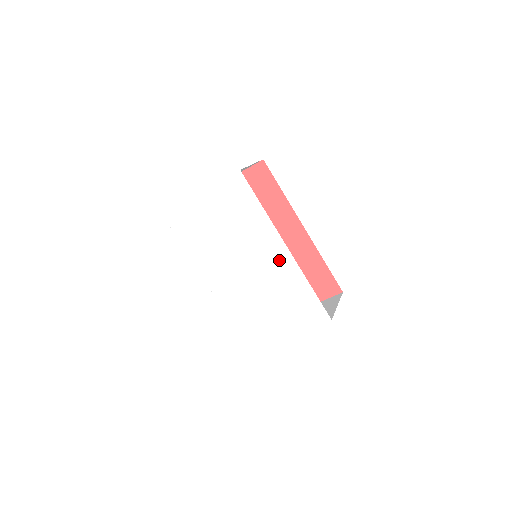
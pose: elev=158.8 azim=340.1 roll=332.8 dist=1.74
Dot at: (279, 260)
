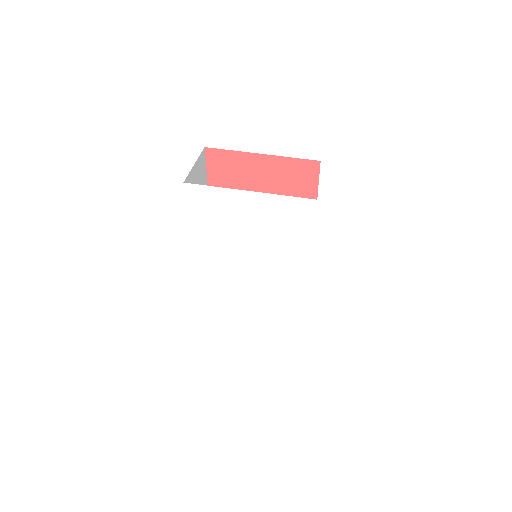
Dot at: (292, 291)
